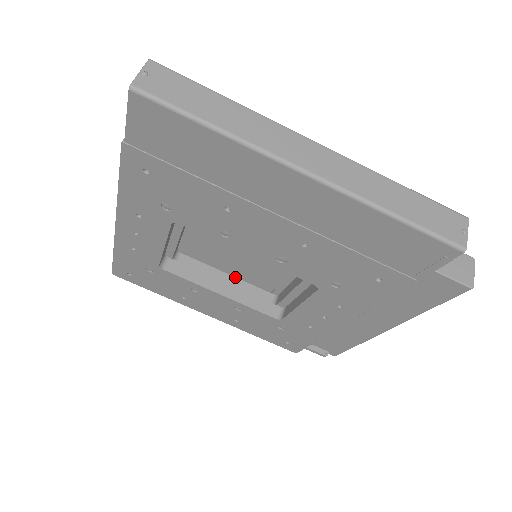
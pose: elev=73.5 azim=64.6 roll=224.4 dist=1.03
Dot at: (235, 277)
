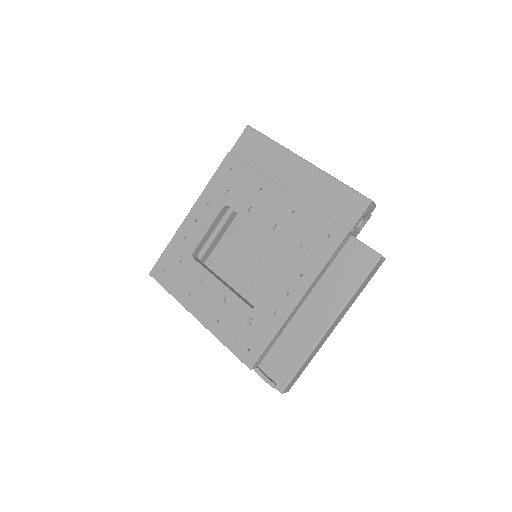
Dot at: occluded
